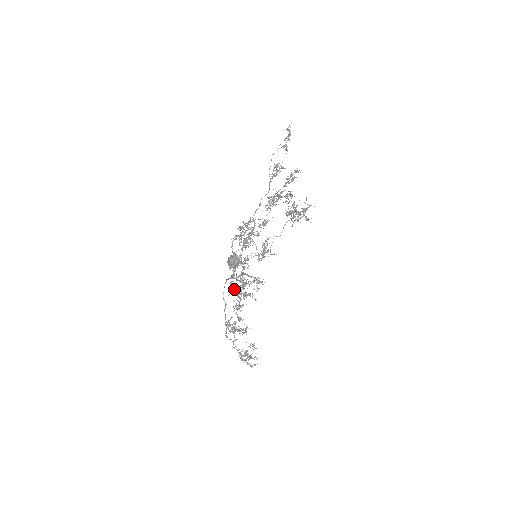
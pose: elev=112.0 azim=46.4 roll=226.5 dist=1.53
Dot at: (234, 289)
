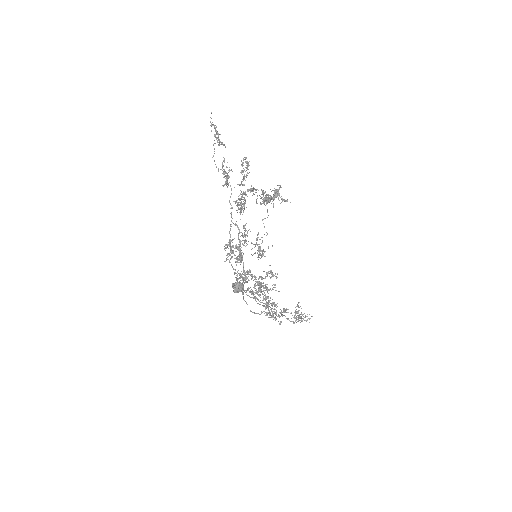
Dot at: (254, 294)
